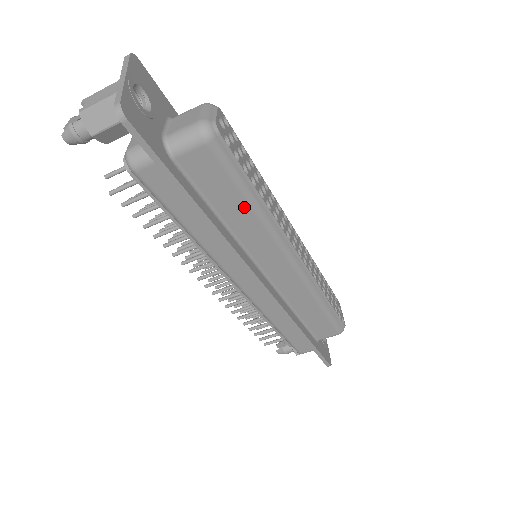
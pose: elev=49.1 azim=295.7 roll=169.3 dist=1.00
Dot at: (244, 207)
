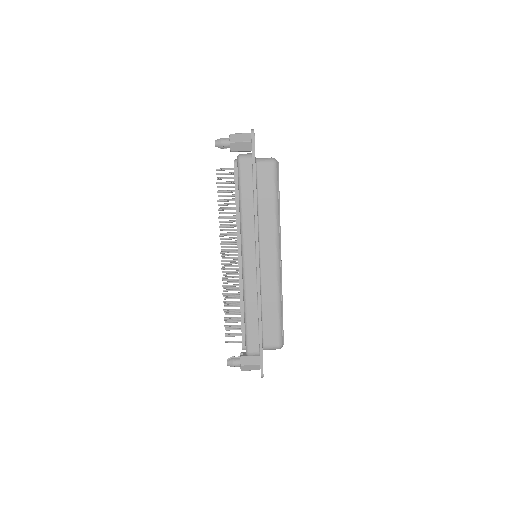
Dot at: (271, 206)
